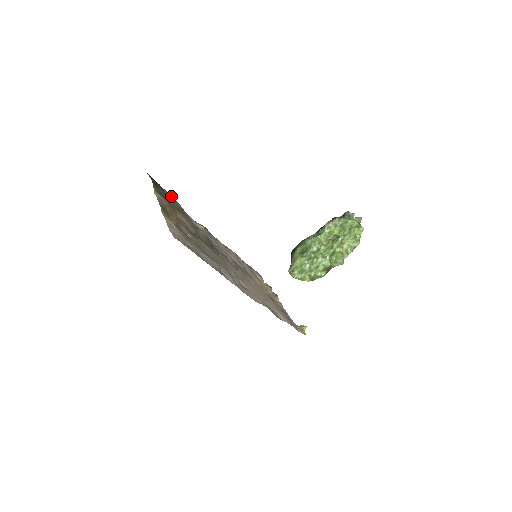
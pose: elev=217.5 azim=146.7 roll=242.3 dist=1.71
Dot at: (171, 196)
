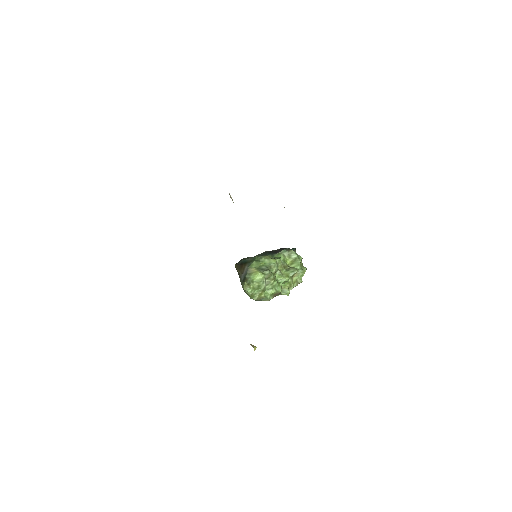
Dot at: occluded
